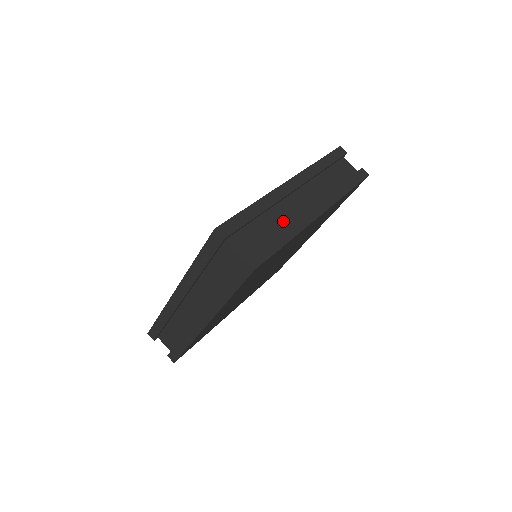
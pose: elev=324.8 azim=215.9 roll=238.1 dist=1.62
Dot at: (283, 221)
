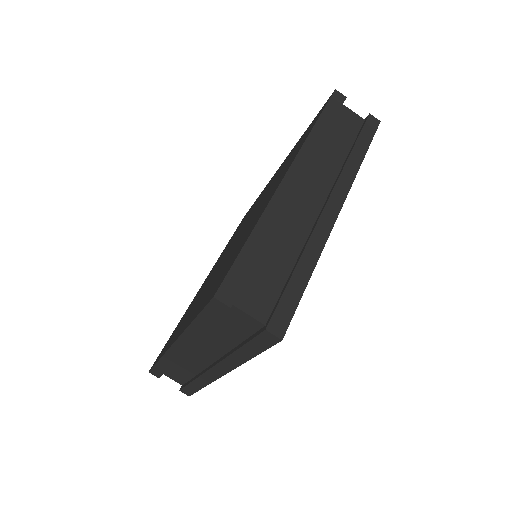
Dot at: (296, 240)
